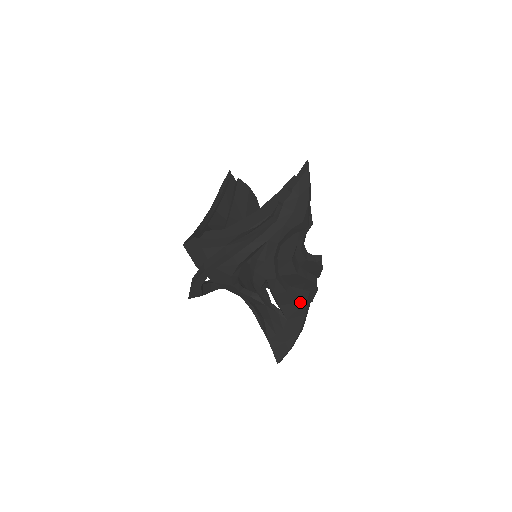
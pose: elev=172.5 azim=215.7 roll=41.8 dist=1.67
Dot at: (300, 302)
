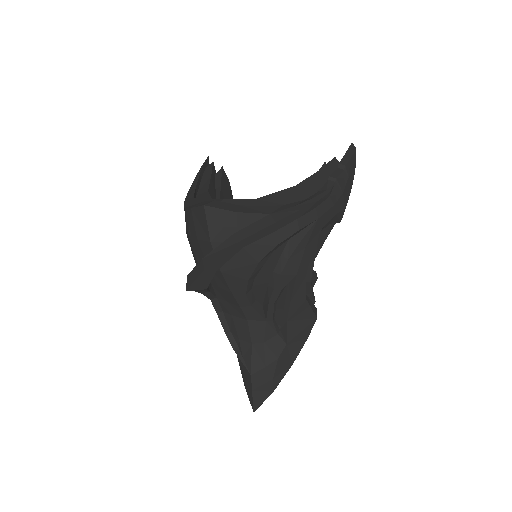
Dot at: (309, 319)
